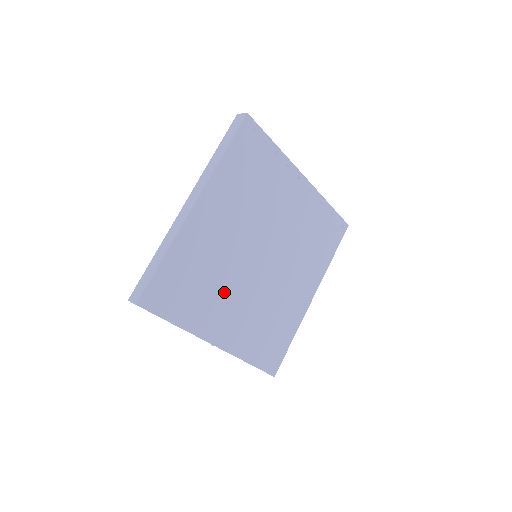
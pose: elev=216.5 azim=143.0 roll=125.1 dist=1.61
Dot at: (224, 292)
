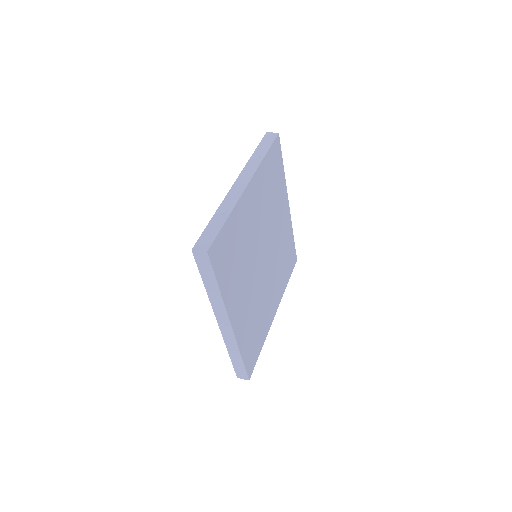
Dot at: (244, 275)
